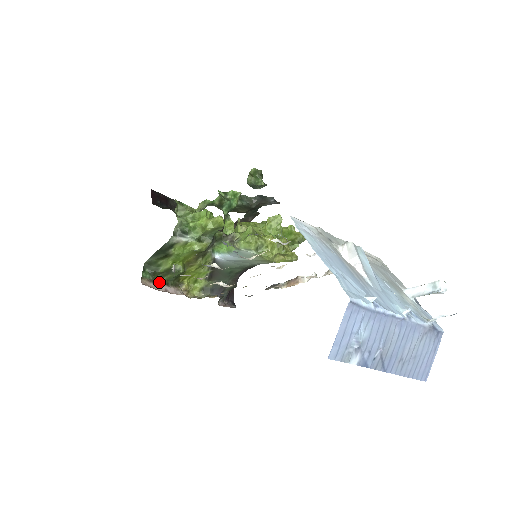
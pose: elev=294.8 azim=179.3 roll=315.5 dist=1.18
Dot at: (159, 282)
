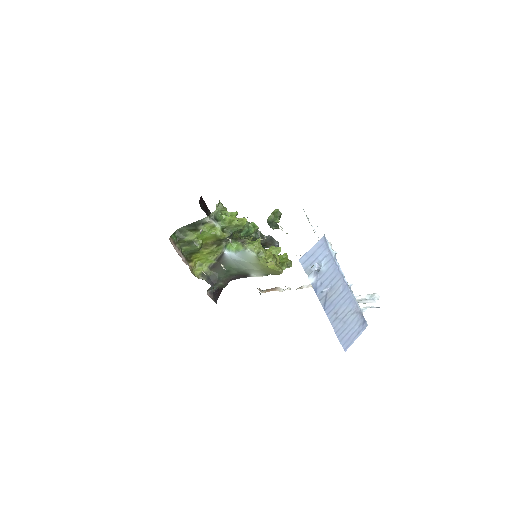
Dot at: (179, 248)
